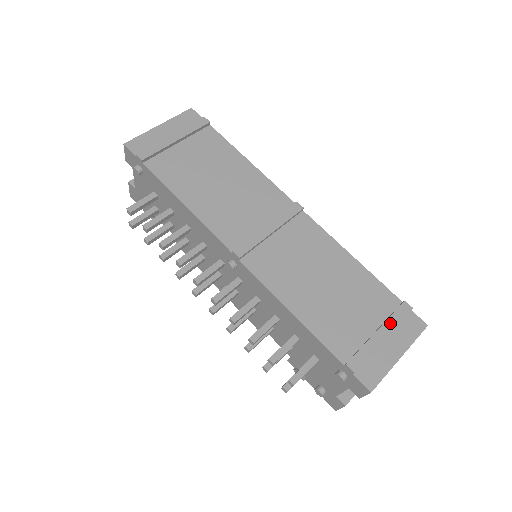
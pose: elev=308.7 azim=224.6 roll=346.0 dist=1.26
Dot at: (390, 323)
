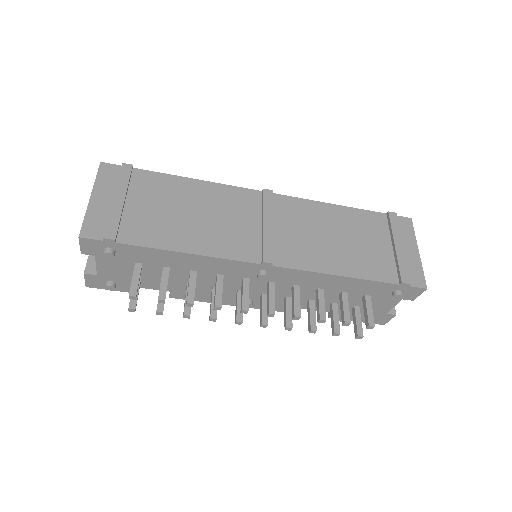
Dot at: (396, 234)
